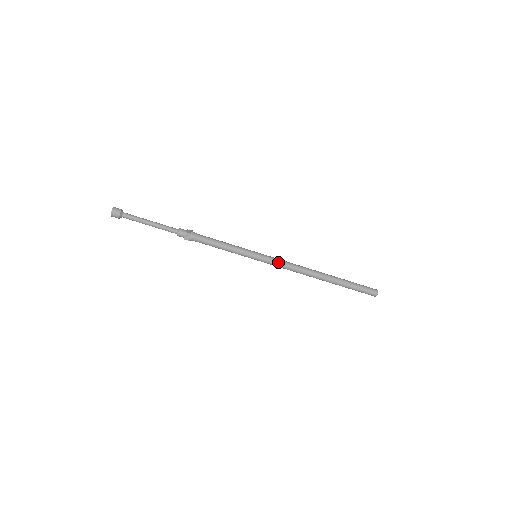
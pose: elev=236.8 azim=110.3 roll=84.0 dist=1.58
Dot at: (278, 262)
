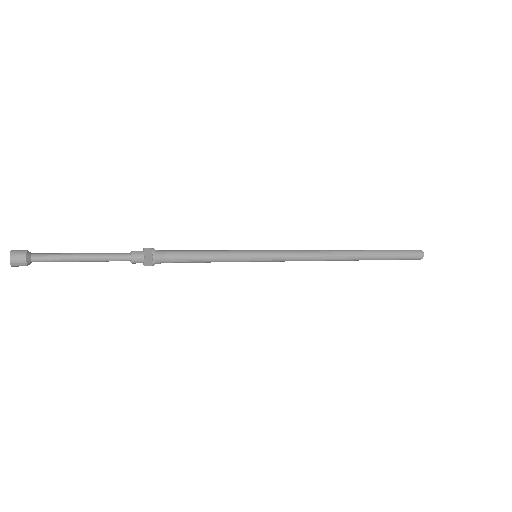
Dot at: (289, 256)
